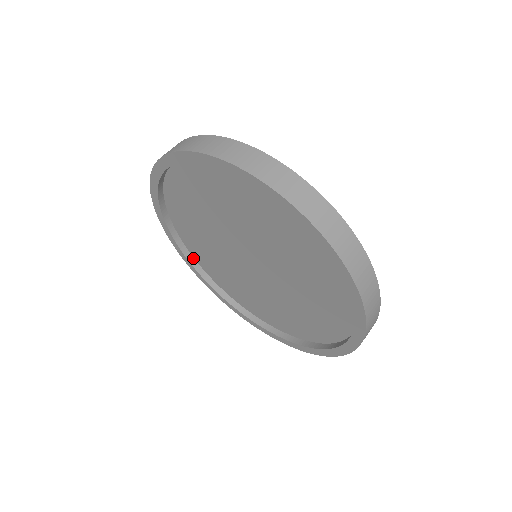
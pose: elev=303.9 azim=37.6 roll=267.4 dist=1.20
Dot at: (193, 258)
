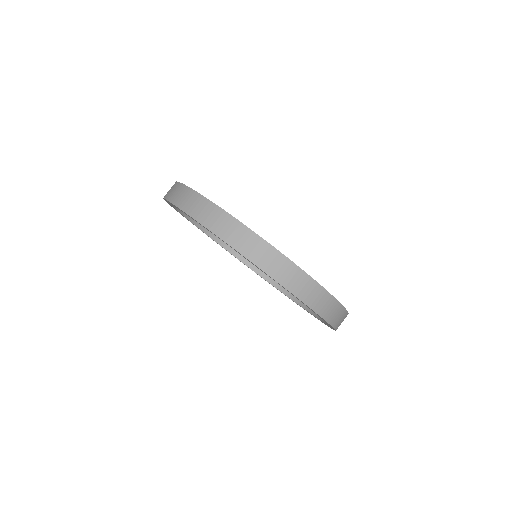
Dot at: (254, 266)
